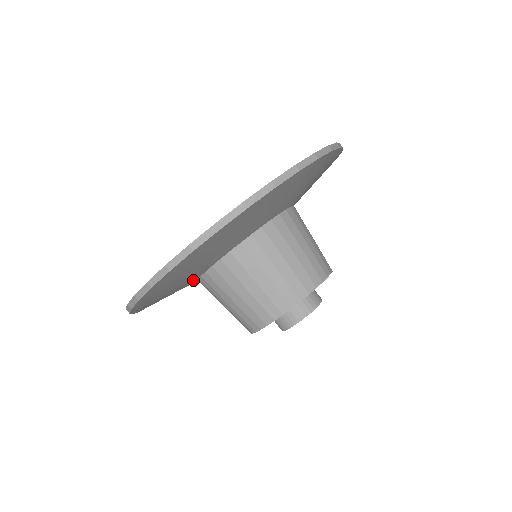
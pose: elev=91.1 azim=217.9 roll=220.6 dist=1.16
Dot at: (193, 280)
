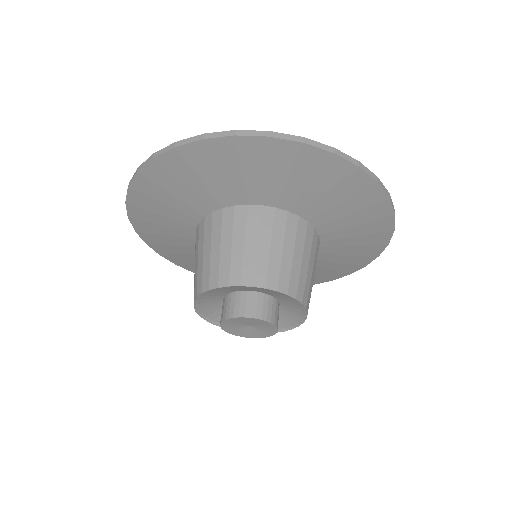
Dot at: (196, 216)
